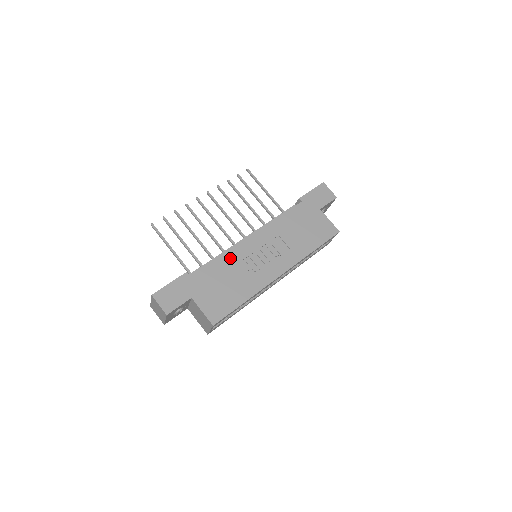
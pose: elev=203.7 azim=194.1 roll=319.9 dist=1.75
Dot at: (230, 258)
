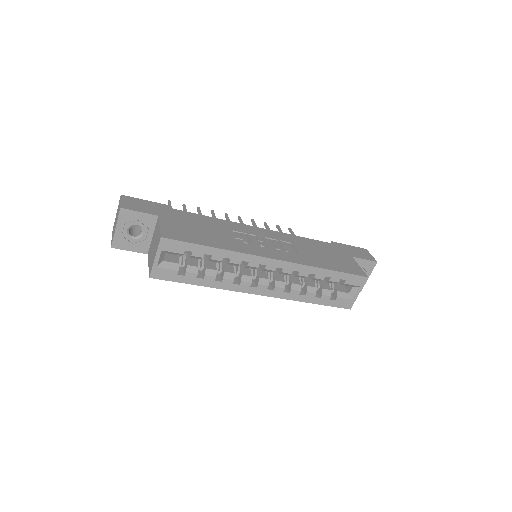
Dot at: (225, 224)
